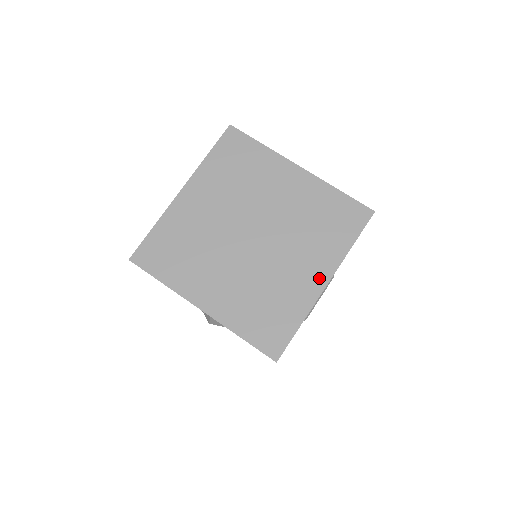
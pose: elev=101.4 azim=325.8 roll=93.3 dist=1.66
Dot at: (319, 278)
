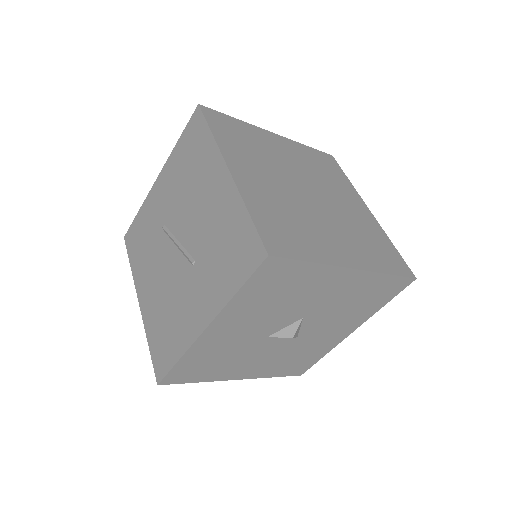
Dot at: (363, 208)
